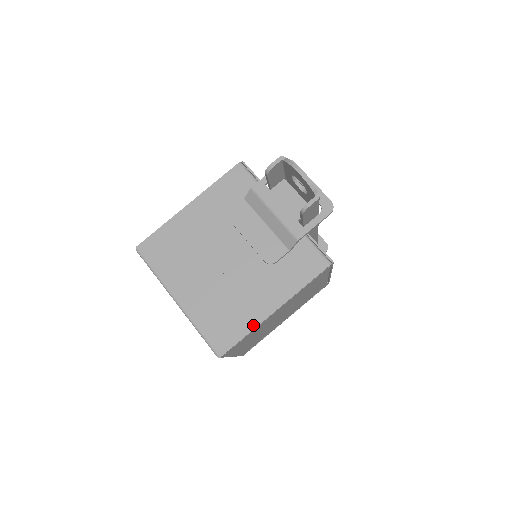
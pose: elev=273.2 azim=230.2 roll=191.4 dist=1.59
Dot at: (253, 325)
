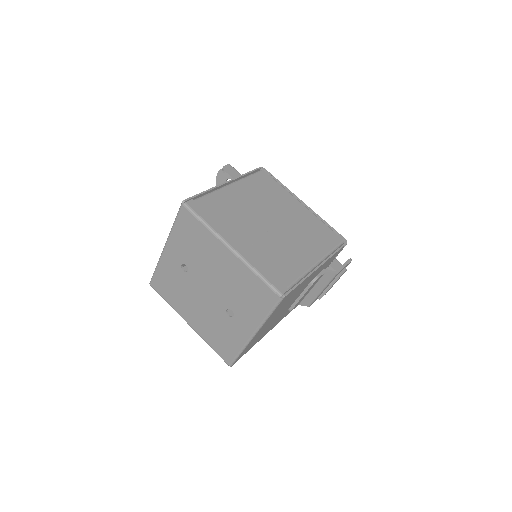
Dot at: (210, 191)
